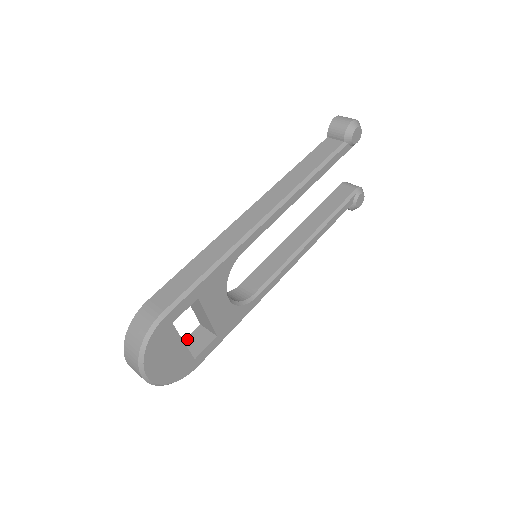
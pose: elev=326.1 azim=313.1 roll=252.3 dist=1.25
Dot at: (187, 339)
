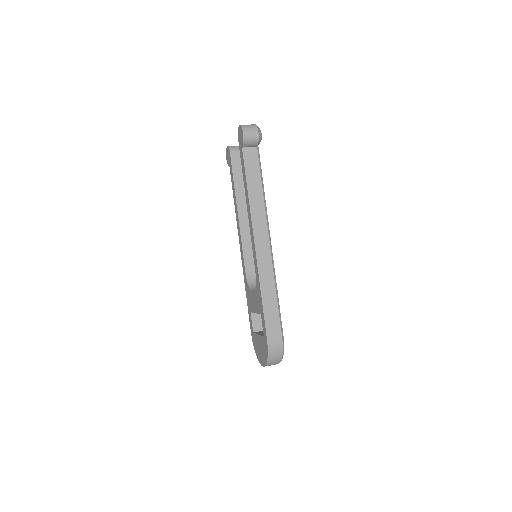
Dot at: (253, 325)
